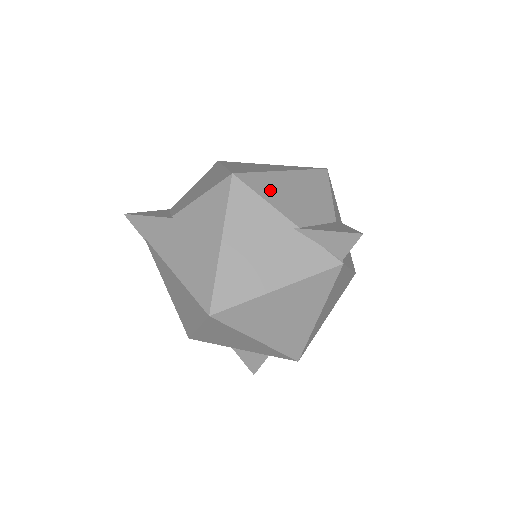
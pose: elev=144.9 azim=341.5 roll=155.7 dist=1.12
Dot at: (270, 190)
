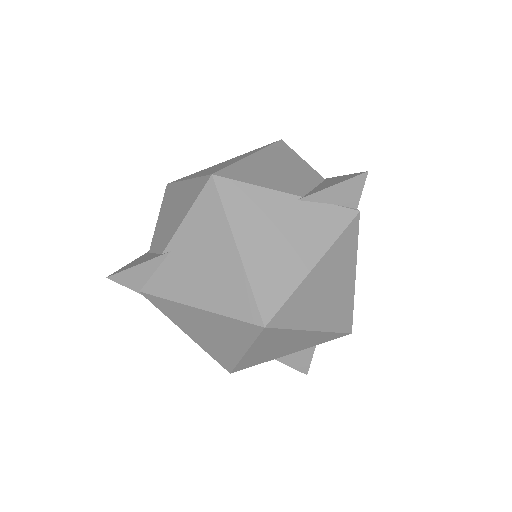
Dot at: (254, 175)
